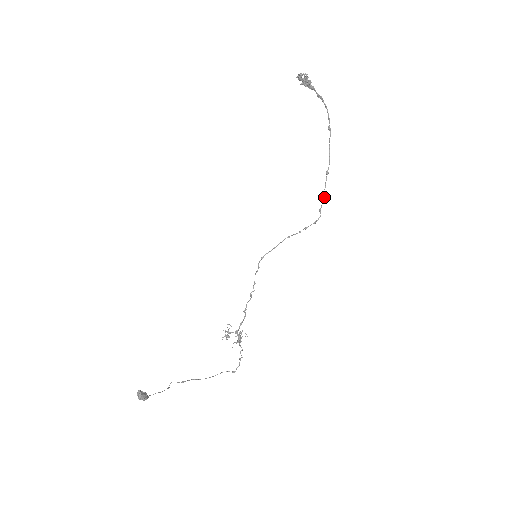
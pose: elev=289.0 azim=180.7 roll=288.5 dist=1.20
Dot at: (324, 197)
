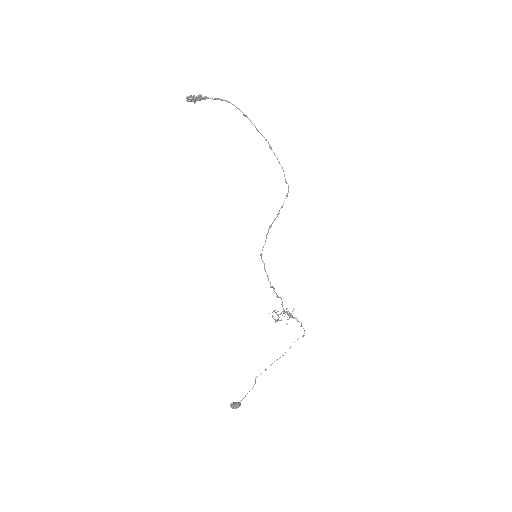
Dot at: (282, 168)
